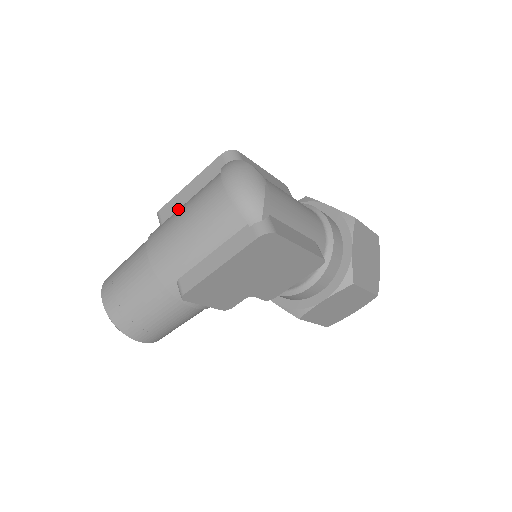
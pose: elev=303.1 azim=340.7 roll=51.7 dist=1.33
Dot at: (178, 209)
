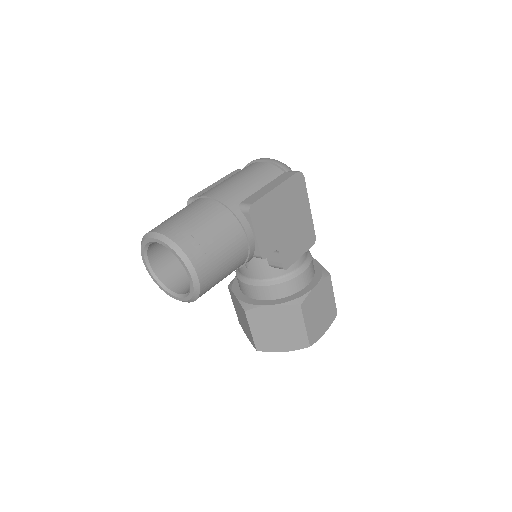
Dot at: occluded
